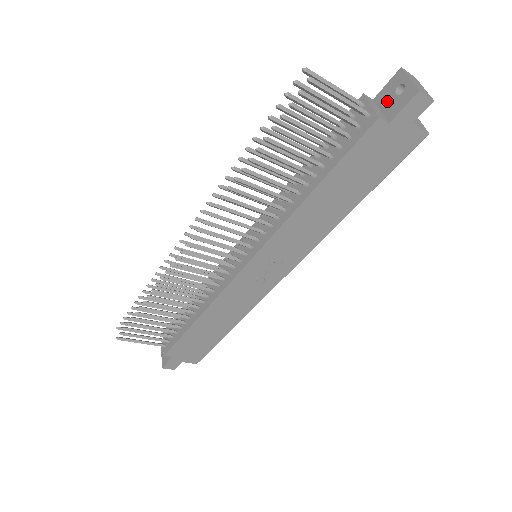
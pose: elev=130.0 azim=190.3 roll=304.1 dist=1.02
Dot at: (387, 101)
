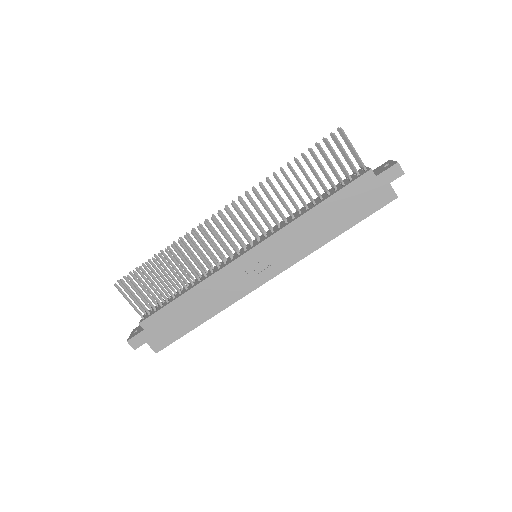
Dot at: (378, 170)
